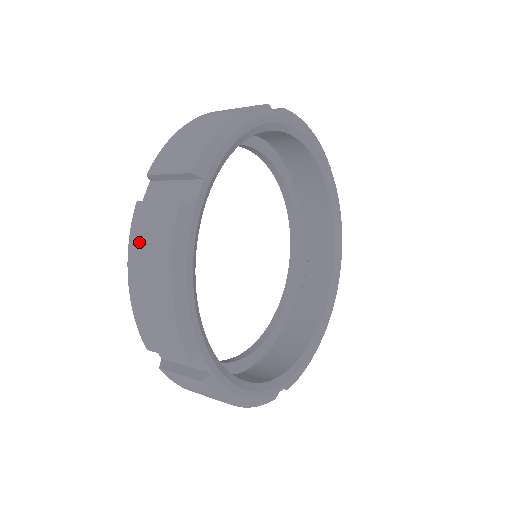
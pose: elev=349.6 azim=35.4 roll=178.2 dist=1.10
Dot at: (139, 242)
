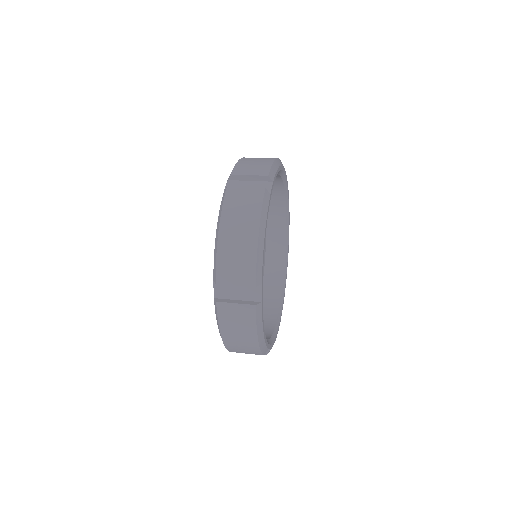
Dot at: (228, 324)
